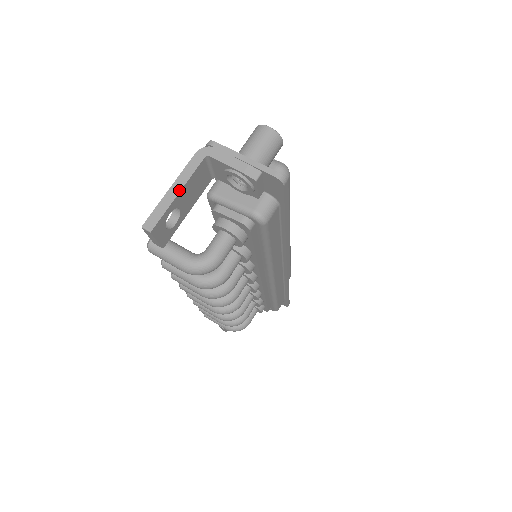
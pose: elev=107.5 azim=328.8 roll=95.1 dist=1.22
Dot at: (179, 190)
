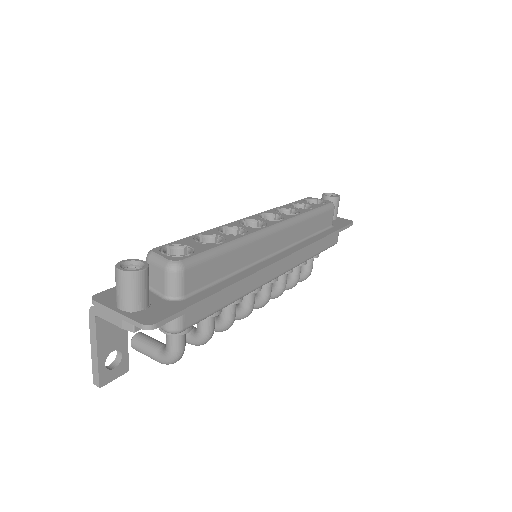
Dot at: (96, 351)
